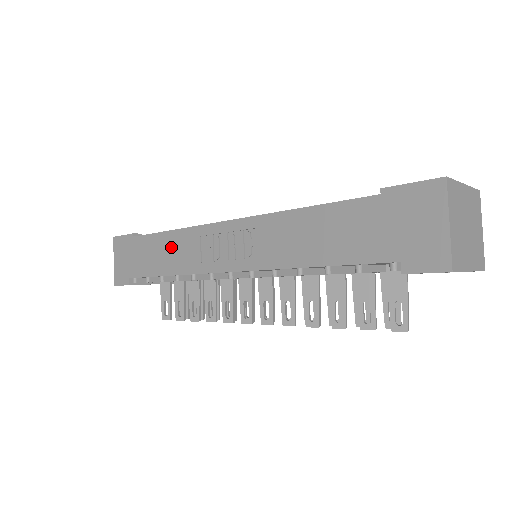
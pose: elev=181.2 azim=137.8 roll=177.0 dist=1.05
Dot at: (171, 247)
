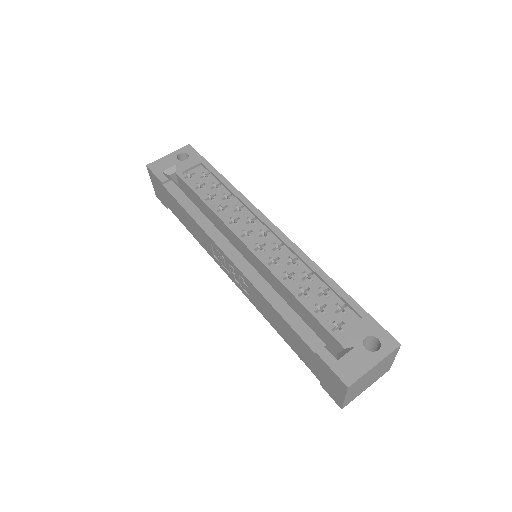
Dot at: (192, 225)
